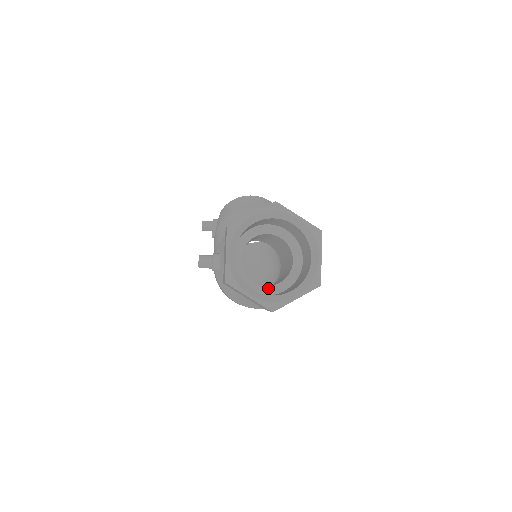
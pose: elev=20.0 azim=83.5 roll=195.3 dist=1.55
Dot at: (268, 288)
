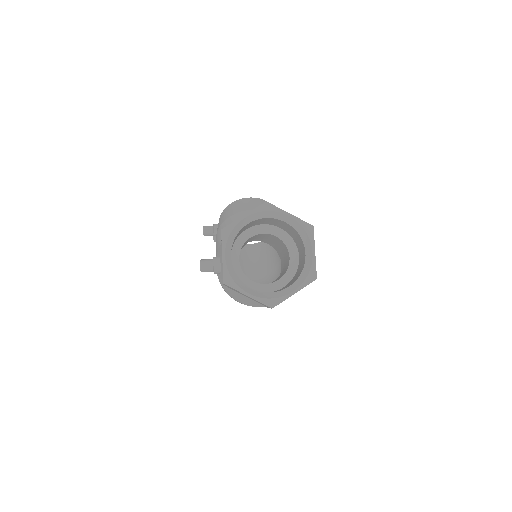
Dot at: (267, 286)
